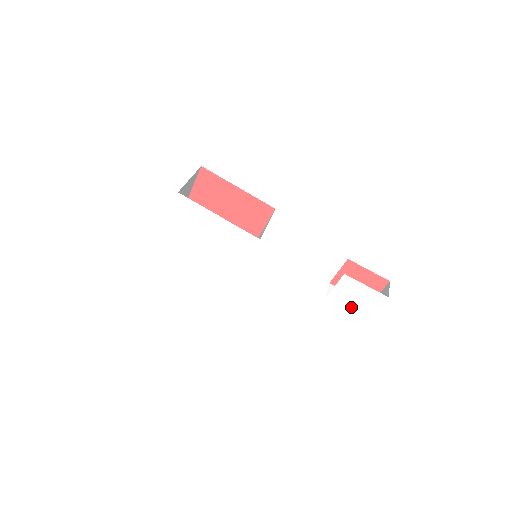
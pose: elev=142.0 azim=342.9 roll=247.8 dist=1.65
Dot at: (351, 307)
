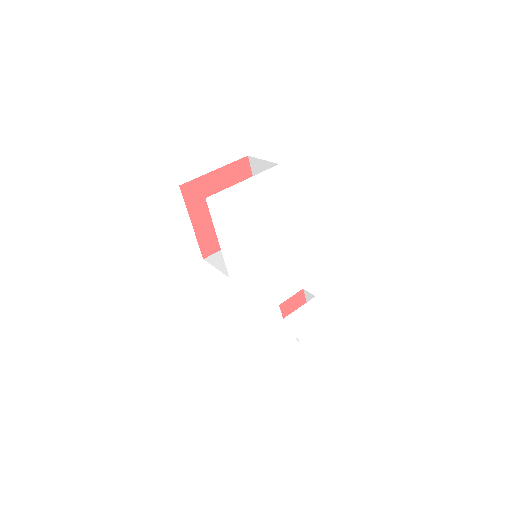
Dot at: (299, 327)
